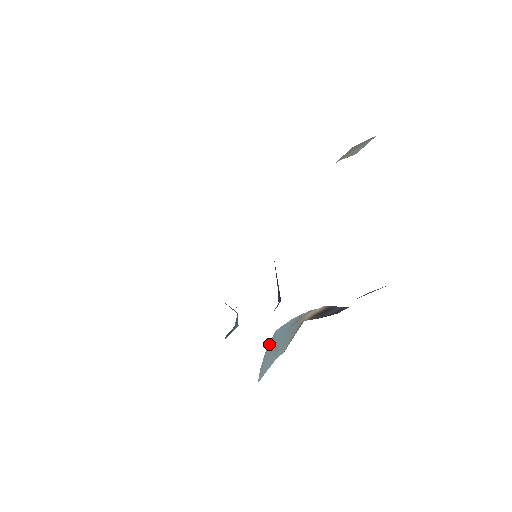
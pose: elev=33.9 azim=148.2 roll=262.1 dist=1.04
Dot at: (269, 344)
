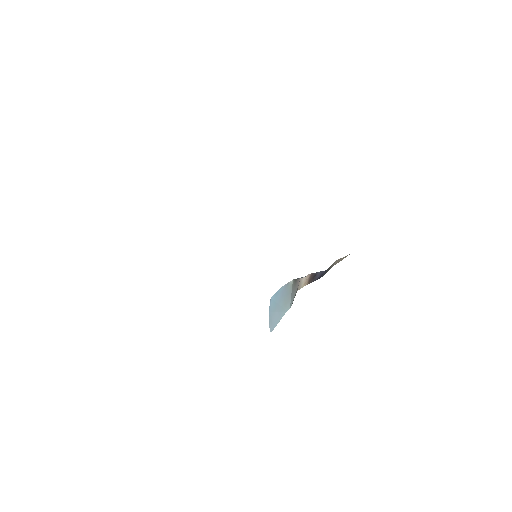
Dot at: (270, 307)
